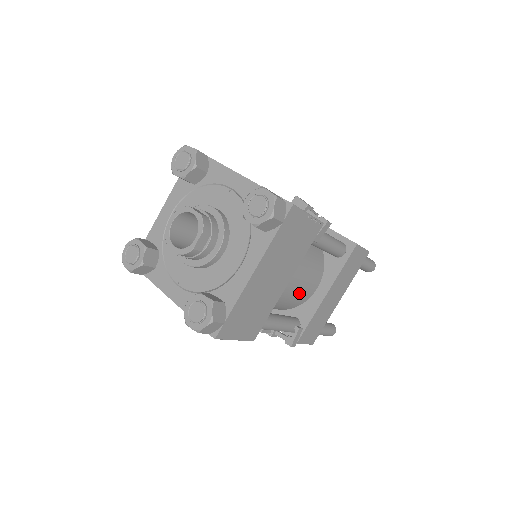
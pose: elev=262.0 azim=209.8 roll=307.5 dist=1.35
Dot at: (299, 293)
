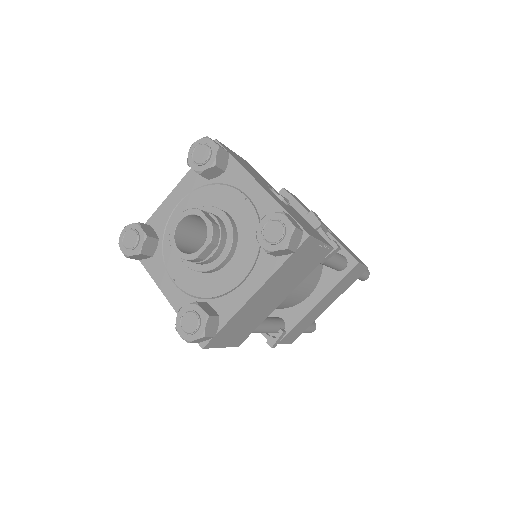
Dot at: (291, 300)
